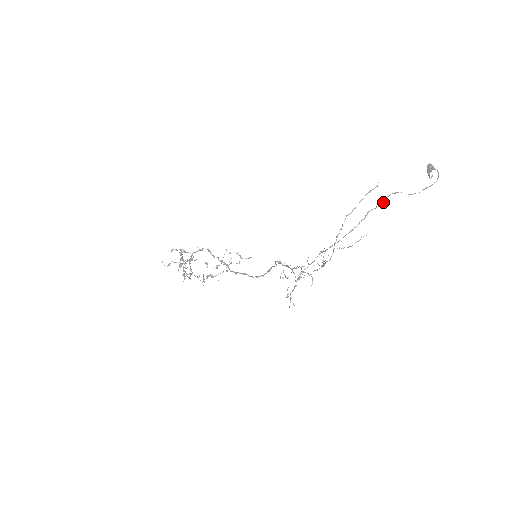
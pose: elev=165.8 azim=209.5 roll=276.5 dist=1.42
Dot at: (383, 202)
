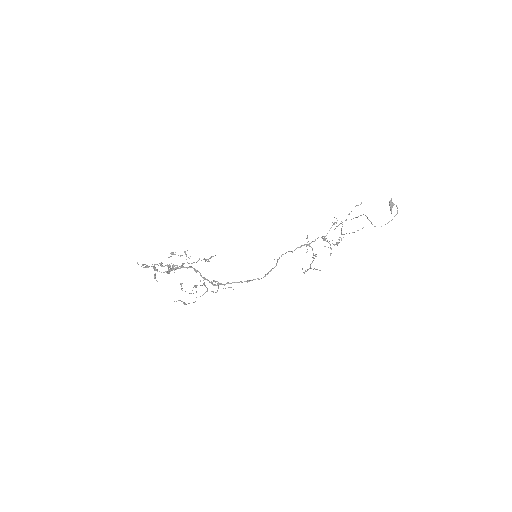
Dot at: occluded
